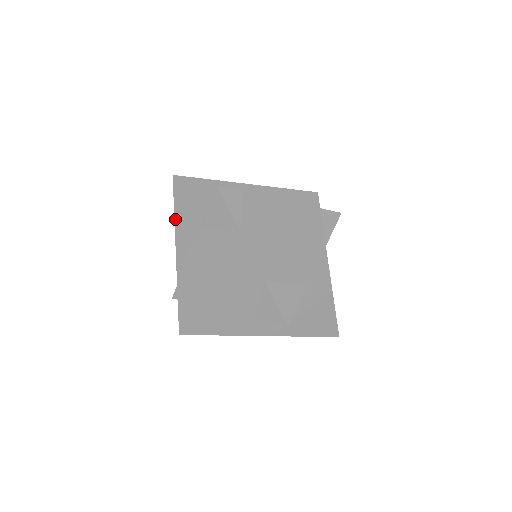
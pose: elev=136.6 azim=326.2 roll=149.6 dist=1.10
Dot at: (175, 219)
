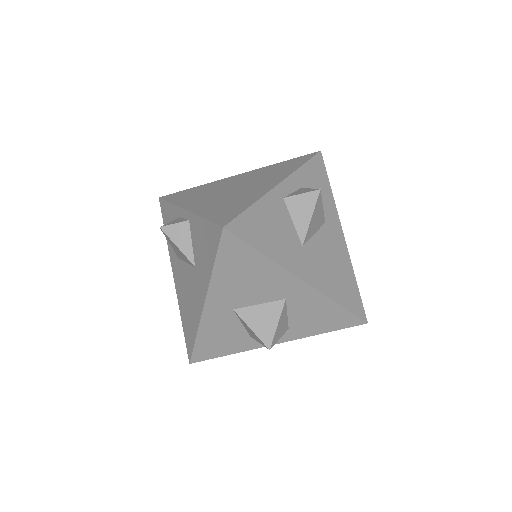
Dot at: (168, 247)
